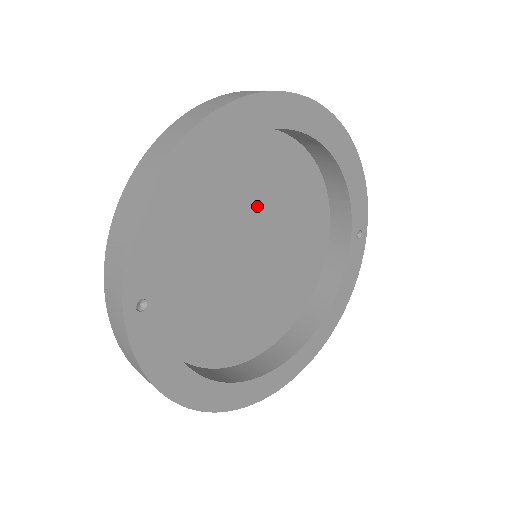
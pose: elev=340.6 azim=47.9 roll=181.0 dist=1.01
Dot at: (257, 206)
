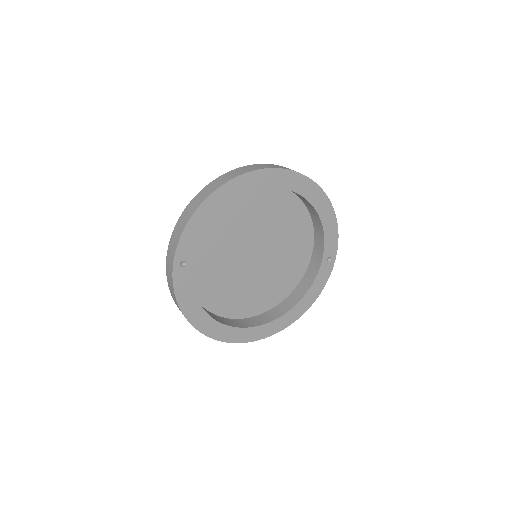
Dot at: (263, 227)
